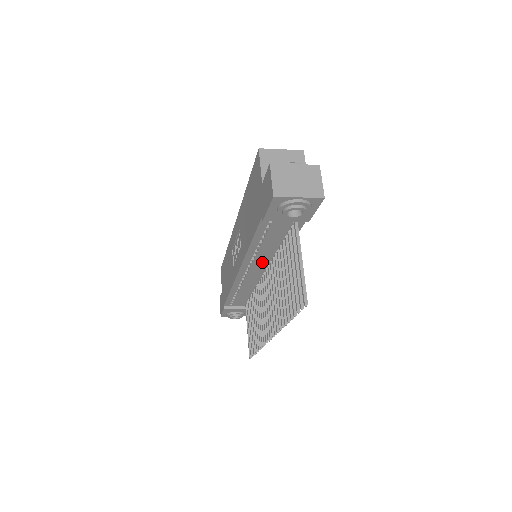
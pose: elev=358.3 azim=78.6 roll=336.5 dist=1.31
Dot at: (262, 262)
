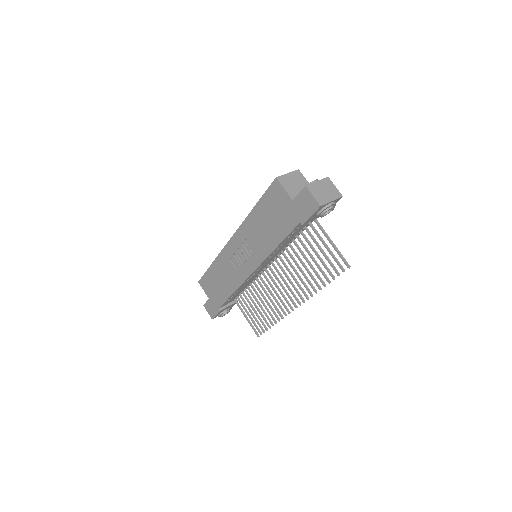
Dot at: (273, 257)
